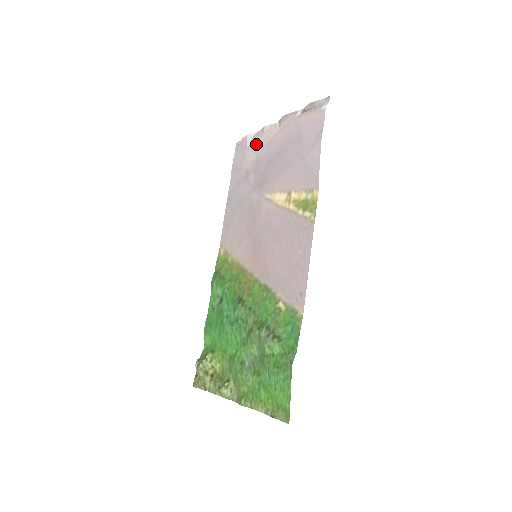
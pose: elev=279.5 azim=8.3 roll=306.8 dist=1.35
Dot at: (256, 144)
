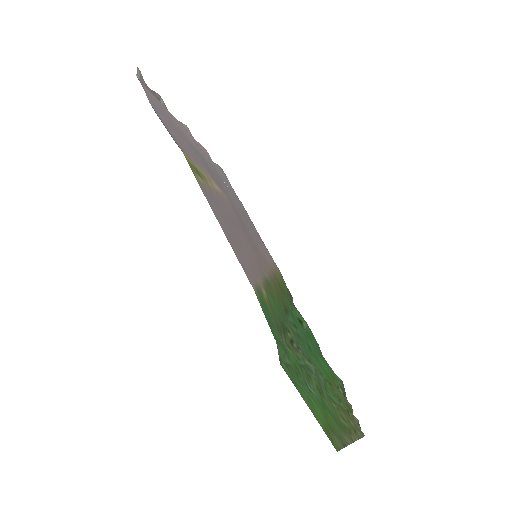
Dot at: occluded
